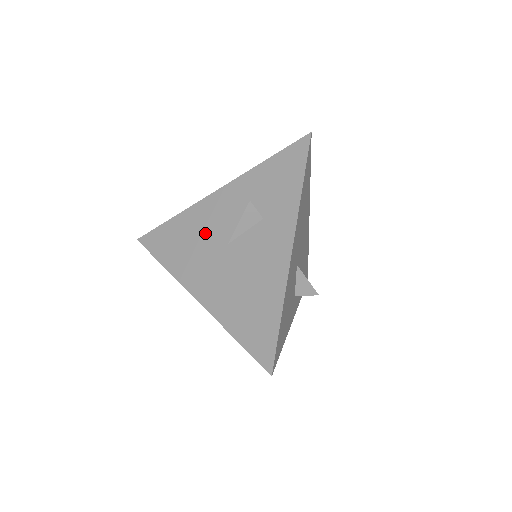
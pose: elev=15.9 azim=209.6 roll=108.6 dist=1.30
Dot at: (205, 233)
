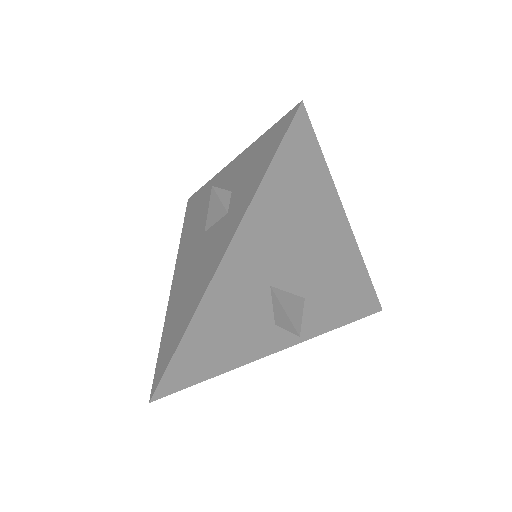
Dot at: (205, 211)
